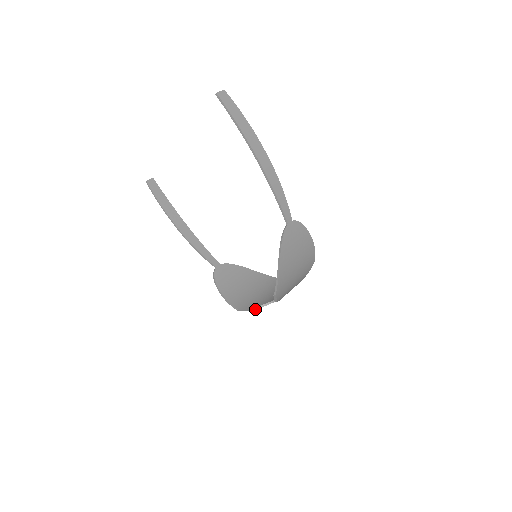
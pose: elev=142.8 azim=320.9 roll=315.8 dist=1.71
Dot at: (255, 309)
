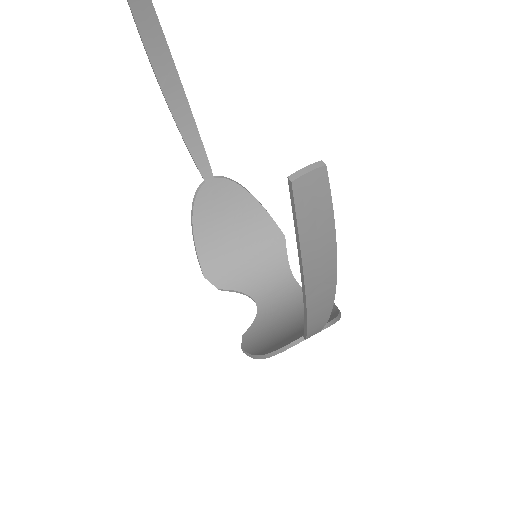
Dot at: (224, 290)
